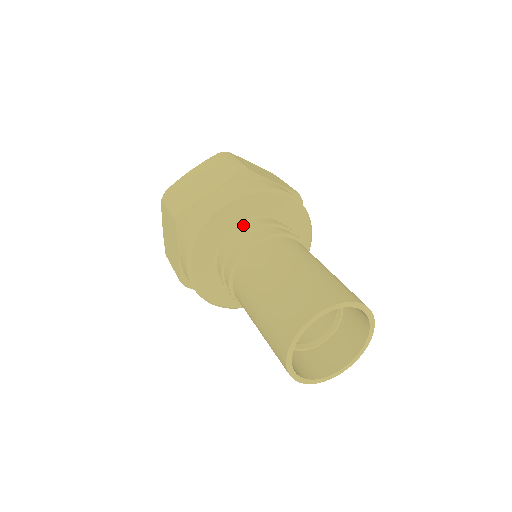
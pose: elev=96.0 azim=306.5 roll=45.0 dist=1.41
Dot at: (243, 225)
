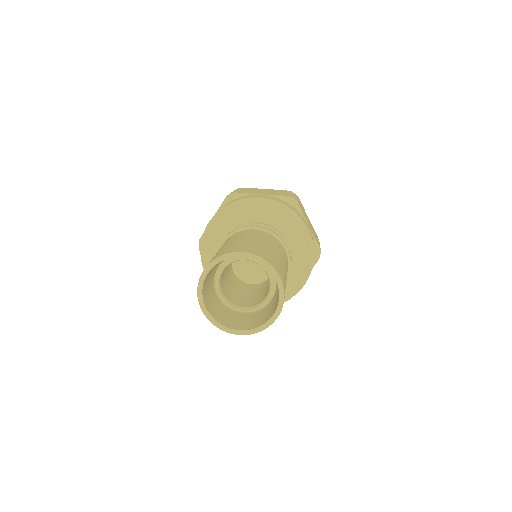
Dot at: (263, 223)
